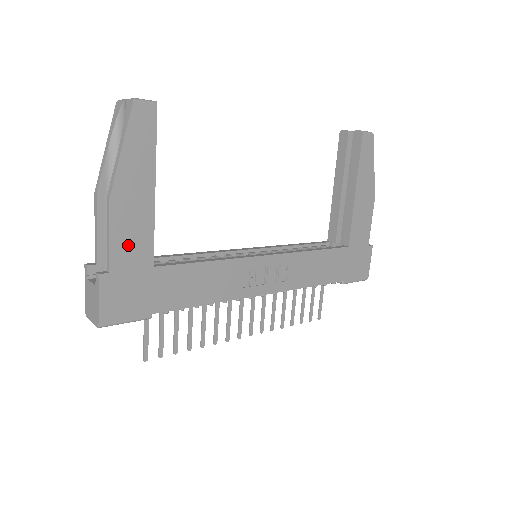
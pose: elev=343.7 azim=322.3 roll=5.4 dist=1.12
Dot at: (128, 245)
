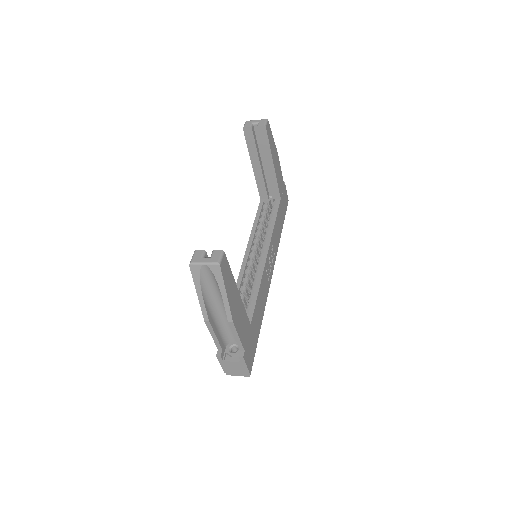
Dot at: (243, 330)
